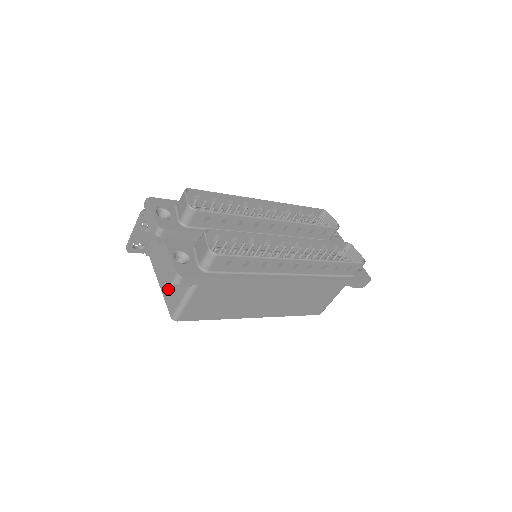
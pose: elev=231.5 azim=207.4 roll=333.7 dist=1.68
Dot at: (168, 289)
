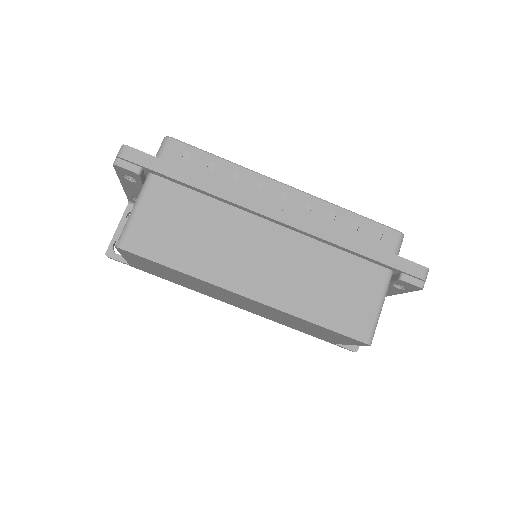
Dot at: occluded
